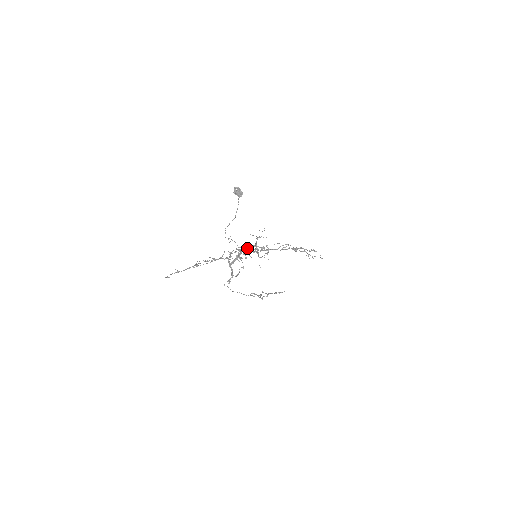
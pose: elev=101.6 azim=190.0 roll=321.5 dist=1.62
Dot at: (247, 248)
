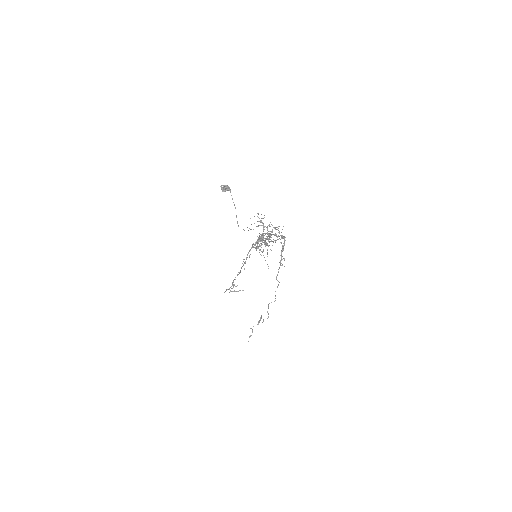
Dot at: (259, 237)
